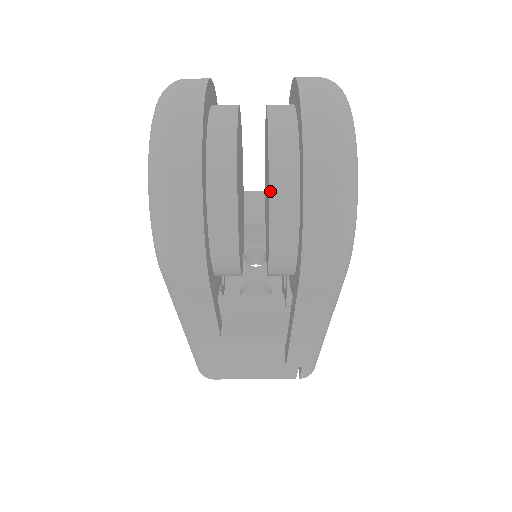
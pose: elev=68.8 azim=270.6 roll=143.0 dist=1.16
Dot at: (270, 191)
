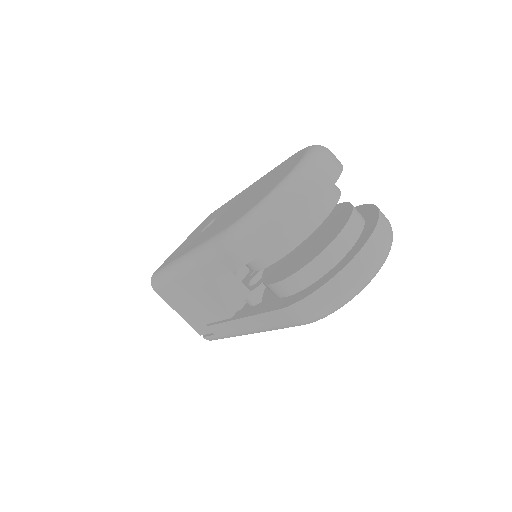
Dot at: (317, 257)
